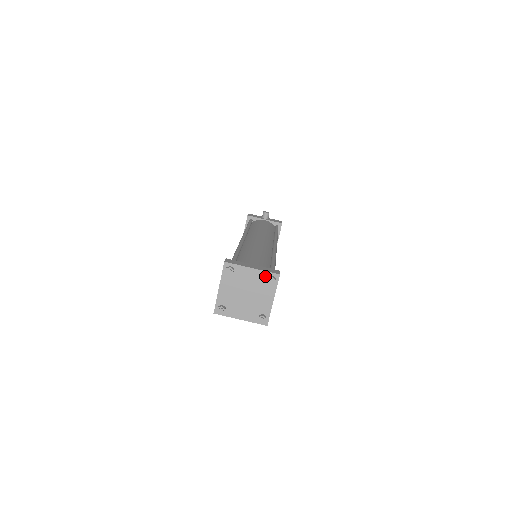
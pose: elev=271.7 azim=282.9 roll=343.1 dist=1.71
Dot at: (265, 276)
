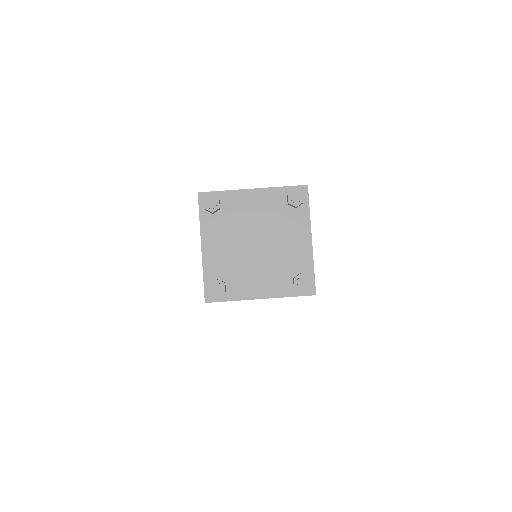
Dot at: (281, 197)
